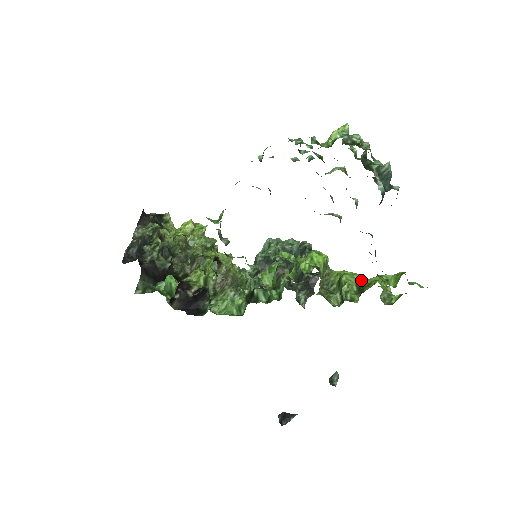
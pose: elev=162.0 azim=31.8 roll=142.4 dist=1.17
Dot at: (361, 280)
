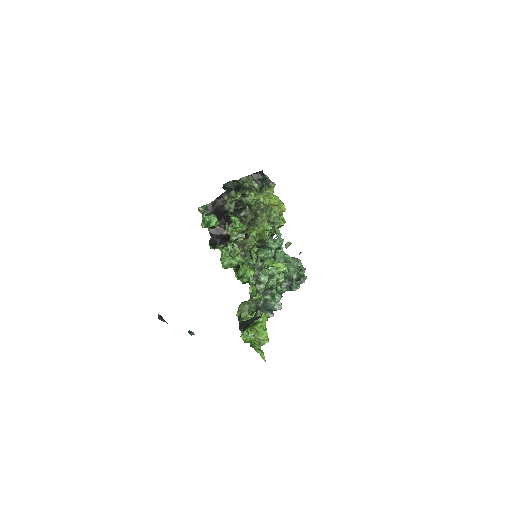
Dot at: (259, 323)
